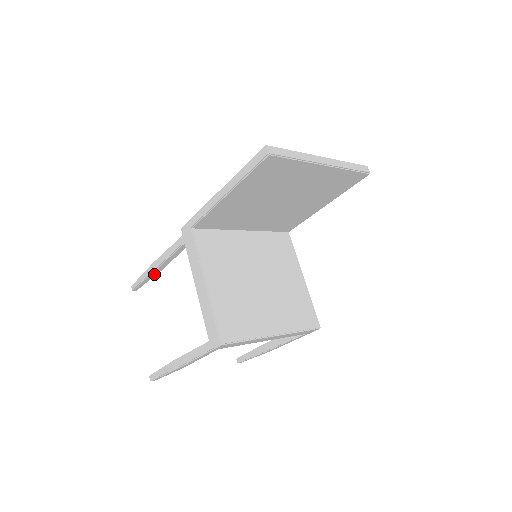
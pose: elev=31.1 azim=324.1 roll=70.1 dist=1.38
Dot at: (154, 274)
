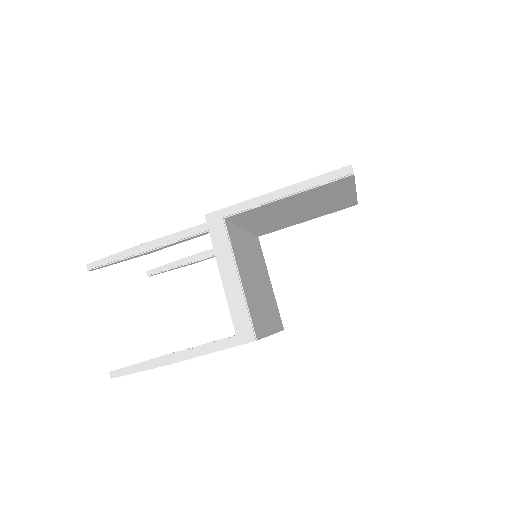
Dot at: (136, 256)
